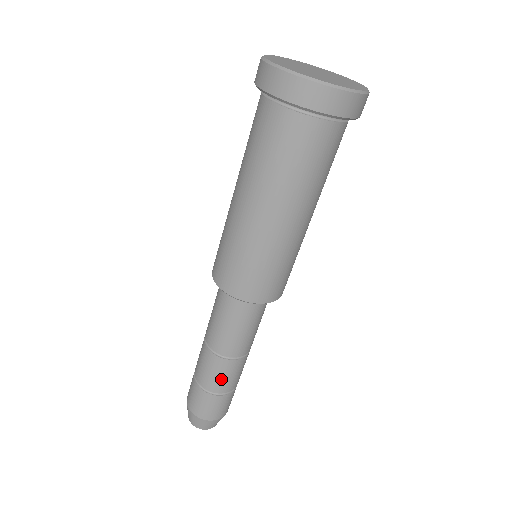
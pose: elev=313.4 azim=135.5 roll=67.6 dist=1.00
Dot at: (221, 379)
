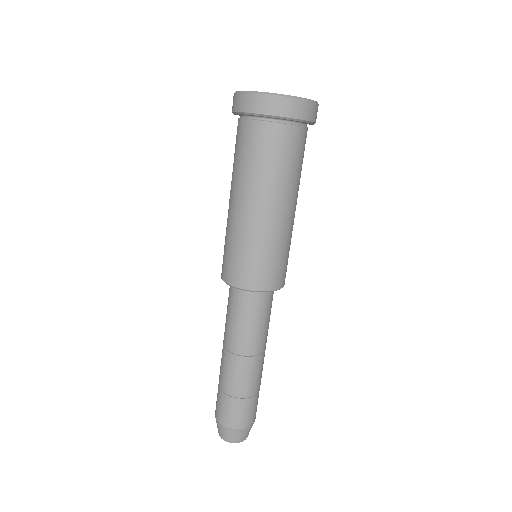
Dot at: (235, 378)
